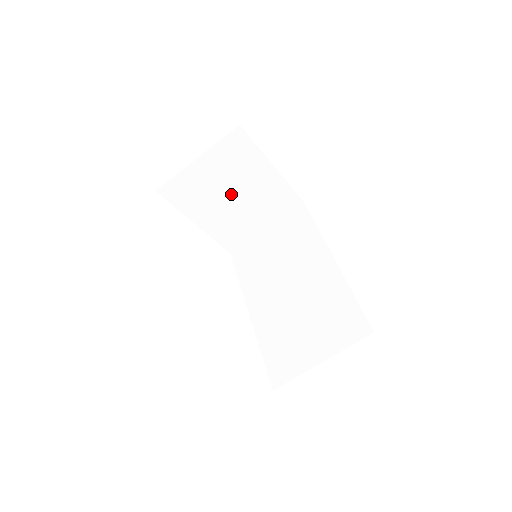
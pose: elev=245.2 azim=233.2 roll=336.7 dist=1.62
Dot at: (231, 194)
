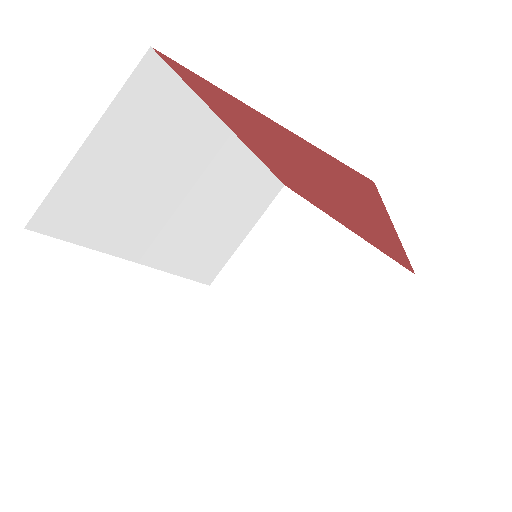
Dot at: (297, 277)
